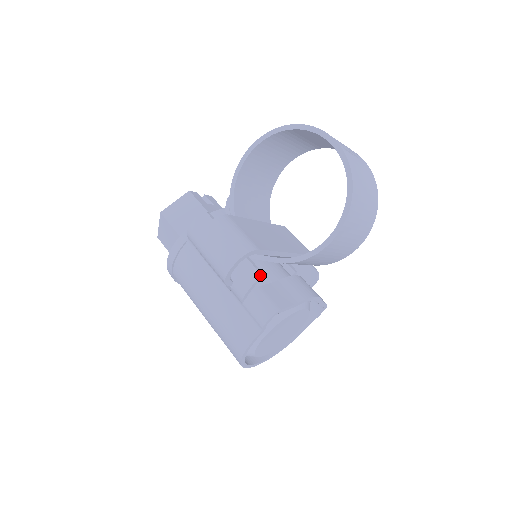
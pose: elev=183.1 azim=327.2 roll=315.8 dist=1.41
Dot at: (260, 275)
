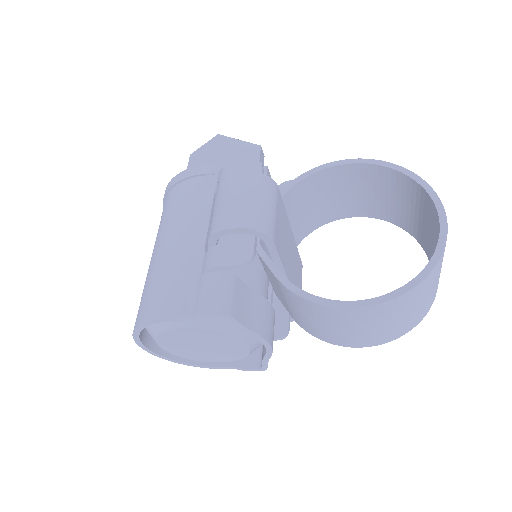
Dot at: (245, 271)
